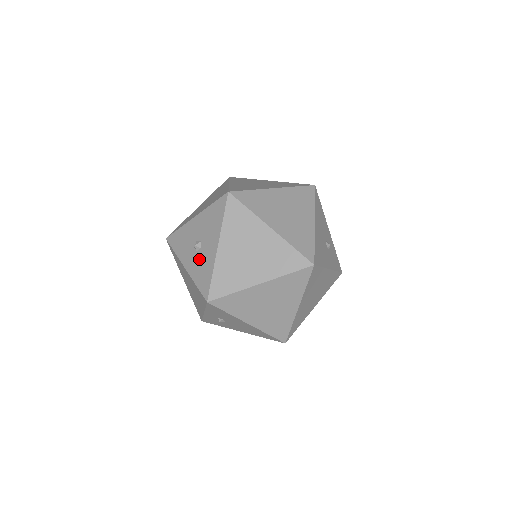
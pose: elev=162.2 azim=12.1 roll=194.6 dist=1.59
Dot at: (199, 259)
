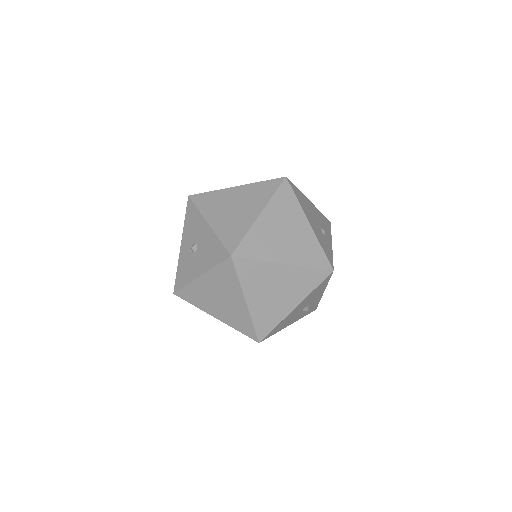
Dot at: (189, 259)
